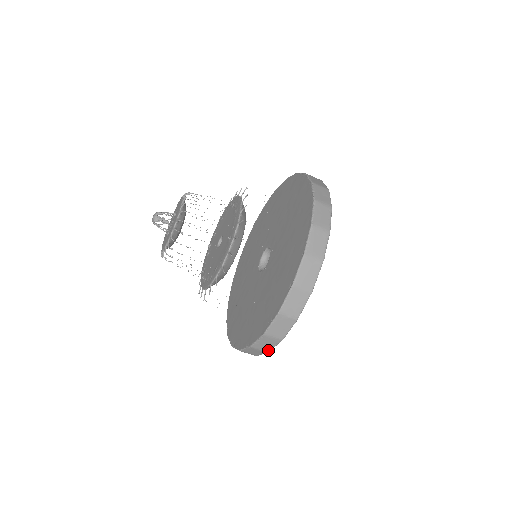
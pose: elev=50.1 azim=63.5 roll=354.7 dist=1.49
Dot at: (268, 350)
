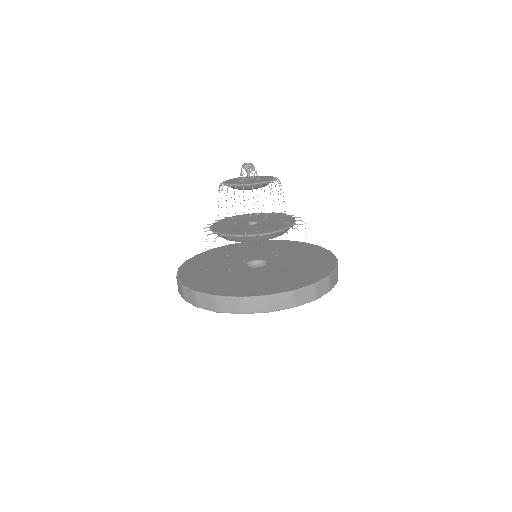
Dot at: (179, 291)
